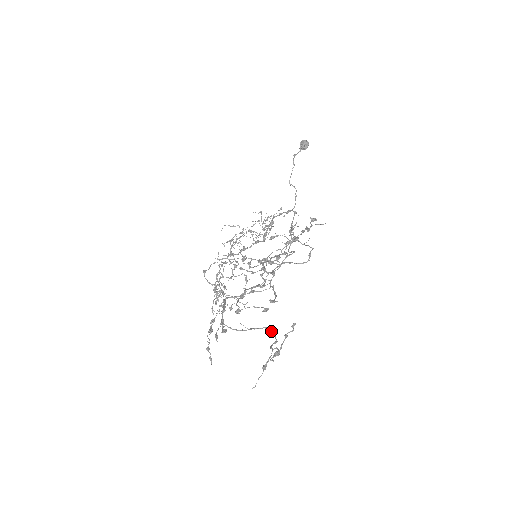
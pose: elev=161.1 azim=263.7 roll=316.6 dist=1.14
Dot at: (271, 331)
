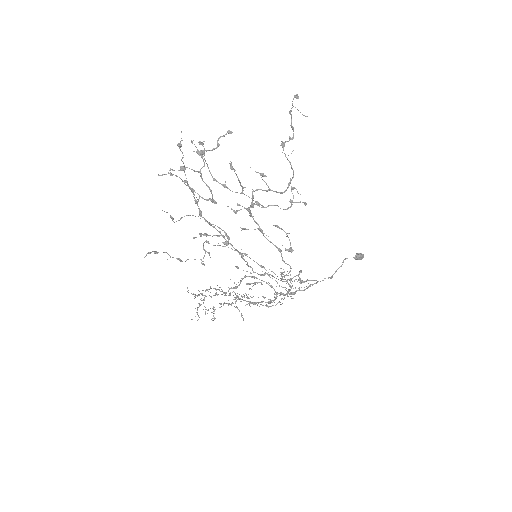
Dot at: (214, 202)
